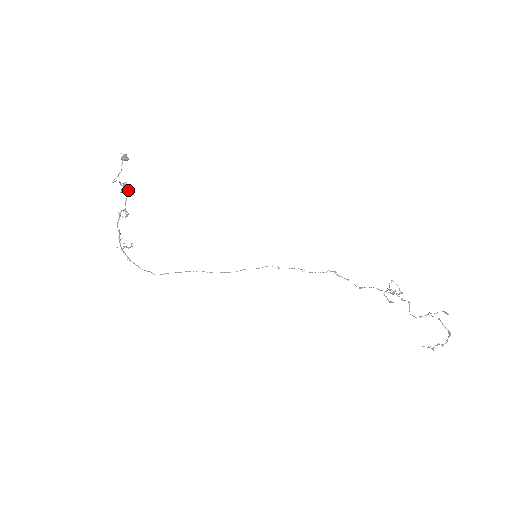
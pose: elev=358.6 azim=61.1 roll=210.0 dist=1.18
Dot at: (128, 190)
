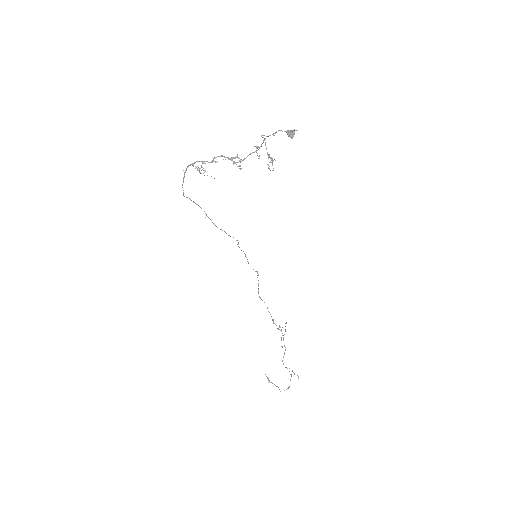
Dot at: occluded
